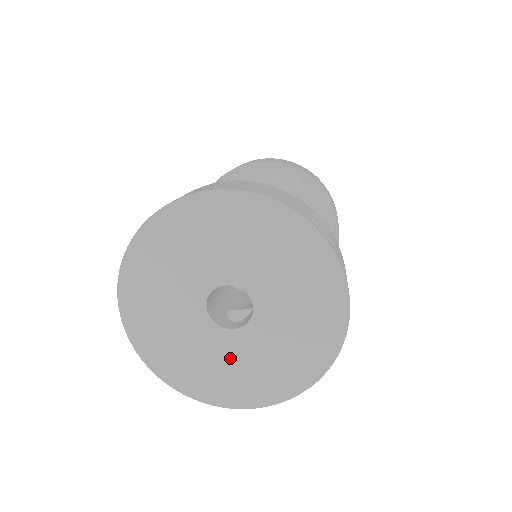
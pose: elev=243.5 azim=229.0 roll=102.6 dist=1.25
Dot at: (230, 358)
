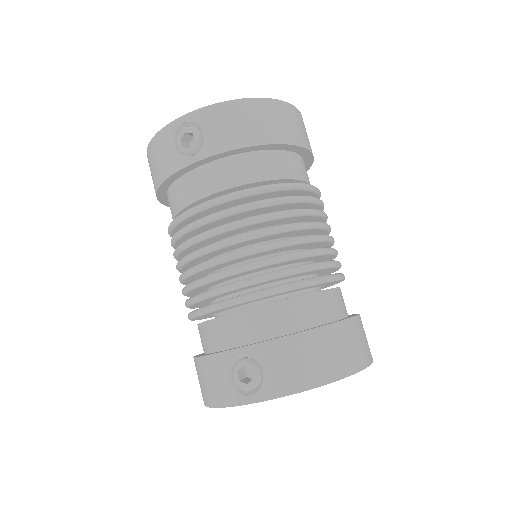
Dot at: occluded
